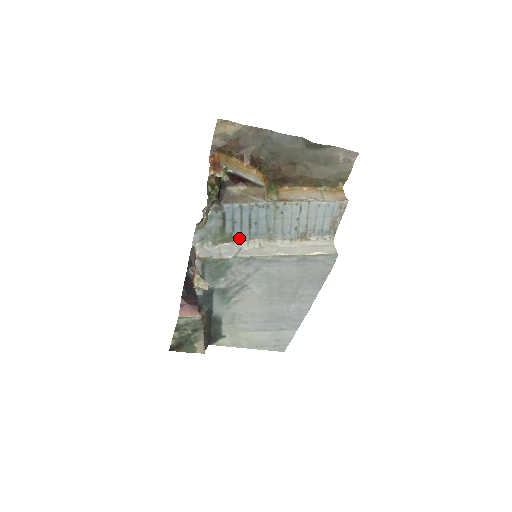
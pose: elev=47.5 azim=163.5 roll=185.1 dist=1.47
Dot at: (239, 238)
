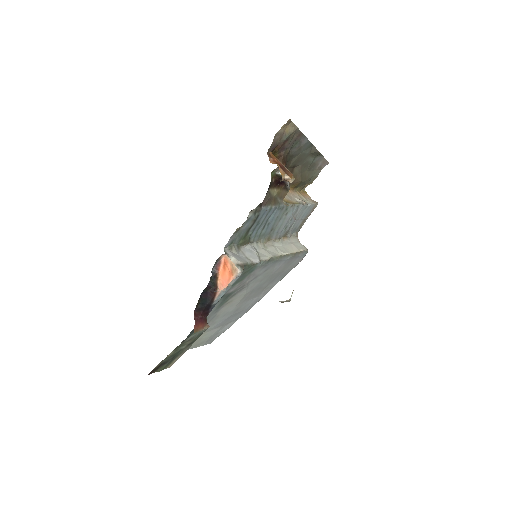
Dot at: (252, 239)
